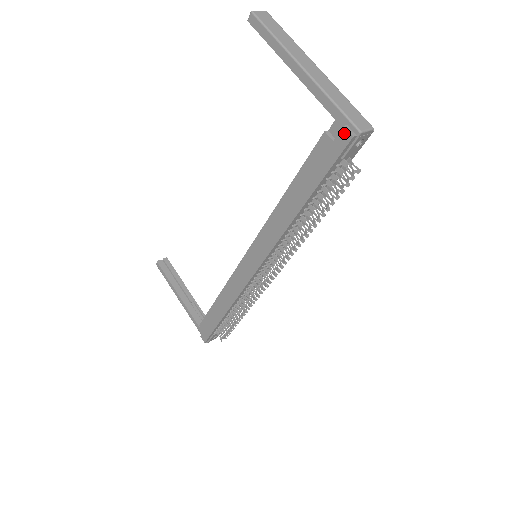
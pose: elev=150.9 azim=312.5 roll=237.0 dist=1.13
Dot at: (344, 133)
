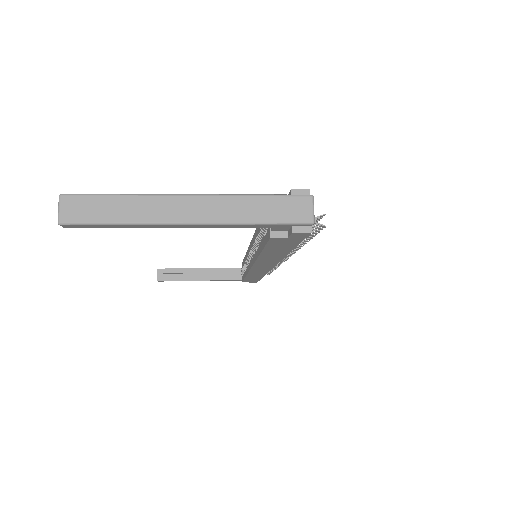
Dot at: (297, 234)
